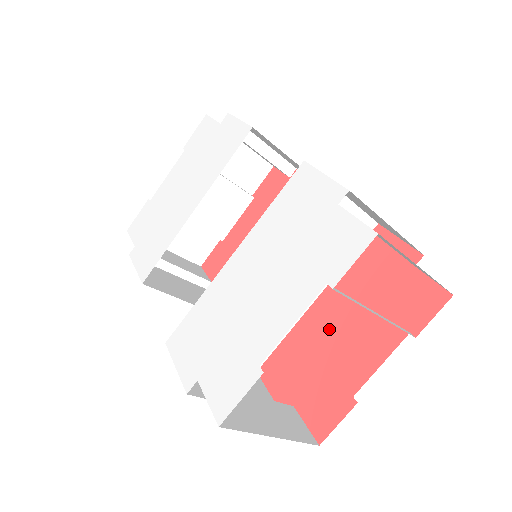
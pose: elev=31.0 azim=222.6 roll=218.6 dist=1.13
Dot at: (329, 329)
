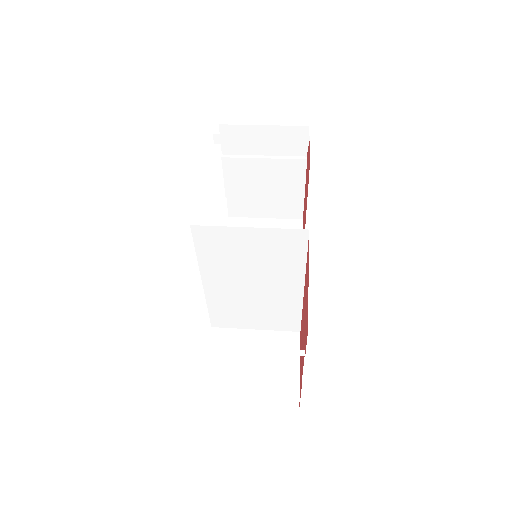
Dot at: (303, 319)
